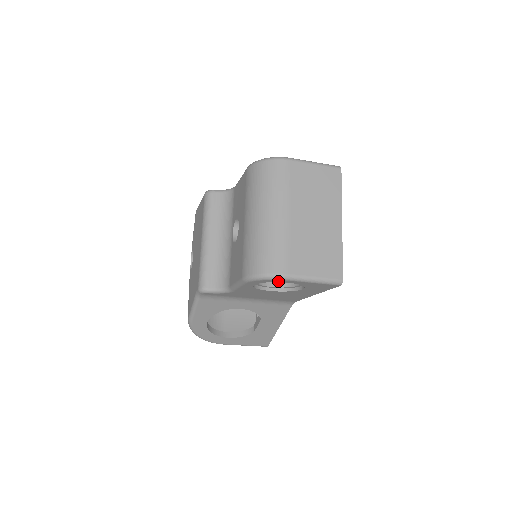
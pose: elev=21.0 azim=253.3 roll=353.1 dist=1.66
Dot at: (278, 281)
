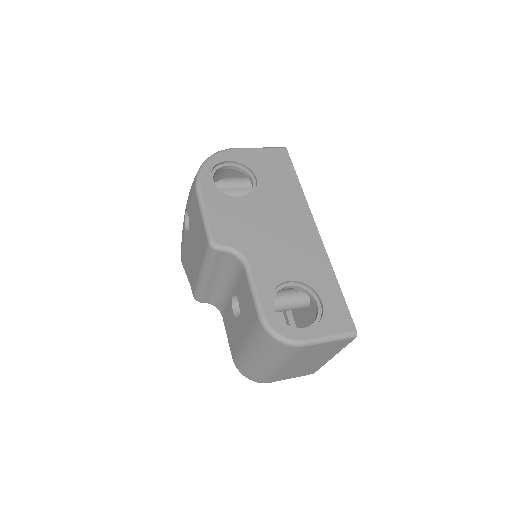
Dot at: occluded
